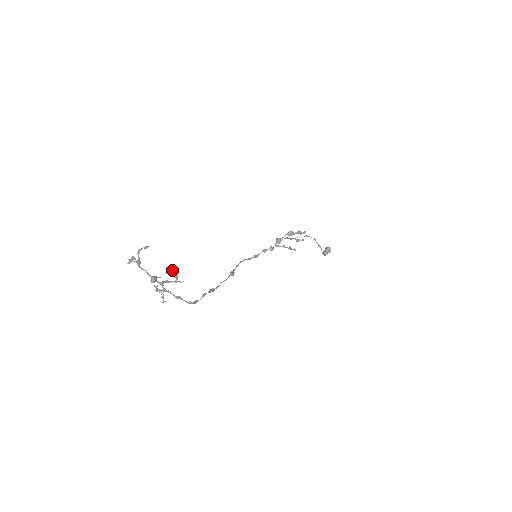
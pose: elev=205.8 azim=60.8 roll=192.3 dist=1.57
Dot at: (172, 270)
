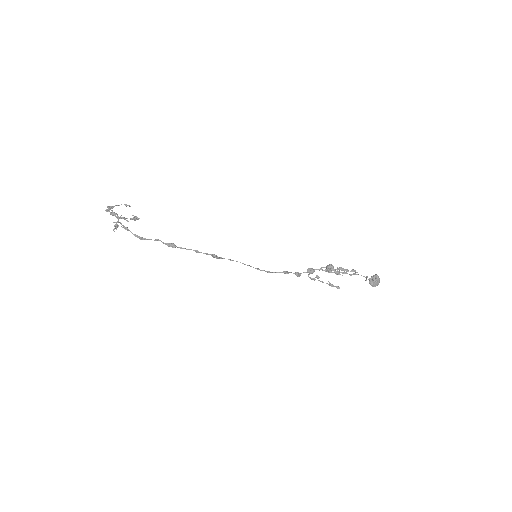
Dot at: (136, 216)
